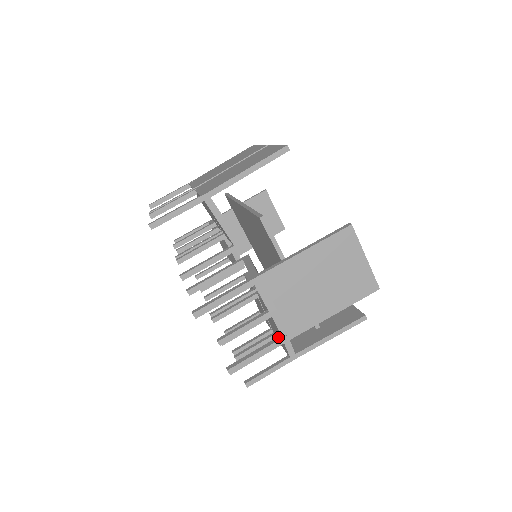
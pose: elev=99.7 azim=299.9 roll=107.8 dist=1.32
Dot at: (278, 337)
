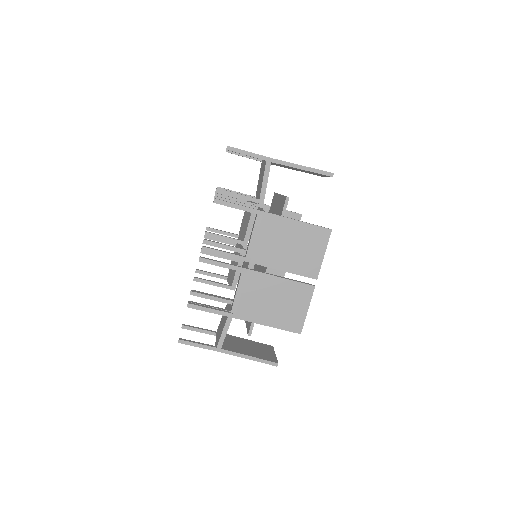
Dot at: (214, 333)
